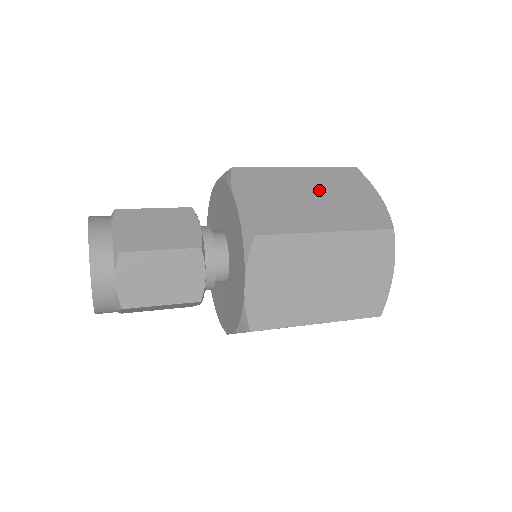
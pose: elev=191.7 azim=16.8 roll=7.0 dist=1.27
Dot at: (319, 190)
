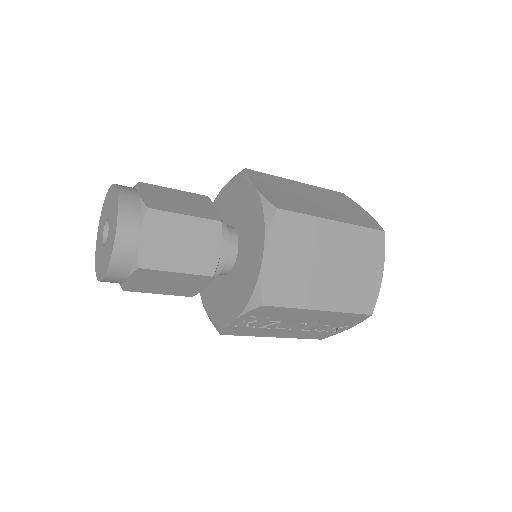
Dot at: (319, 197)
